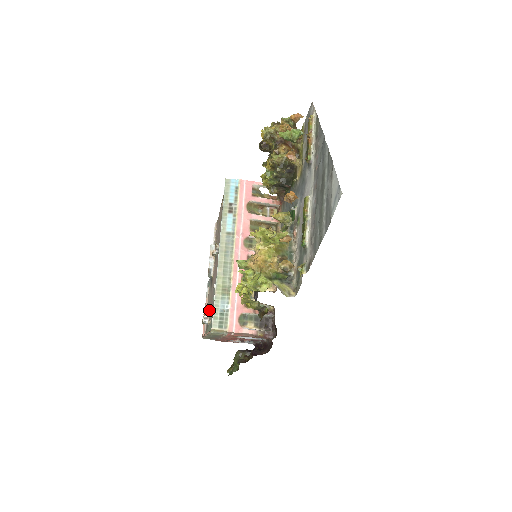
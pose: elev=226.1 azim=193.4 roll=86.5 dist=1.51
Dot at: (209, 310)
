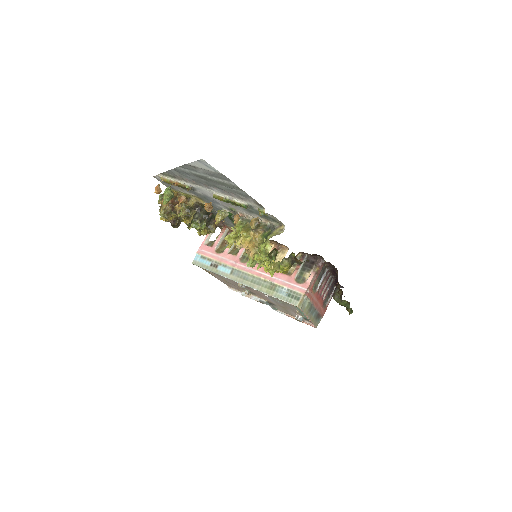
Dot at: (293, 313)
